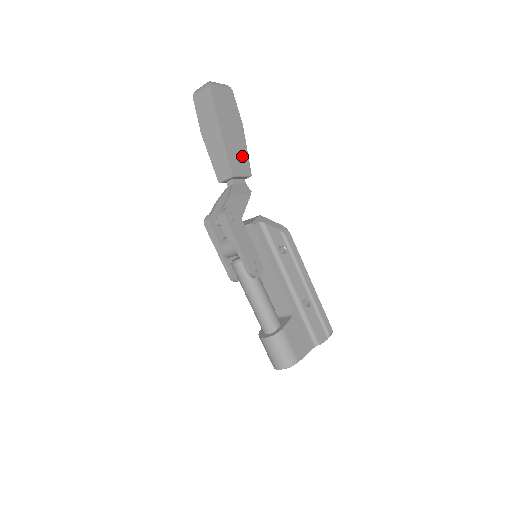
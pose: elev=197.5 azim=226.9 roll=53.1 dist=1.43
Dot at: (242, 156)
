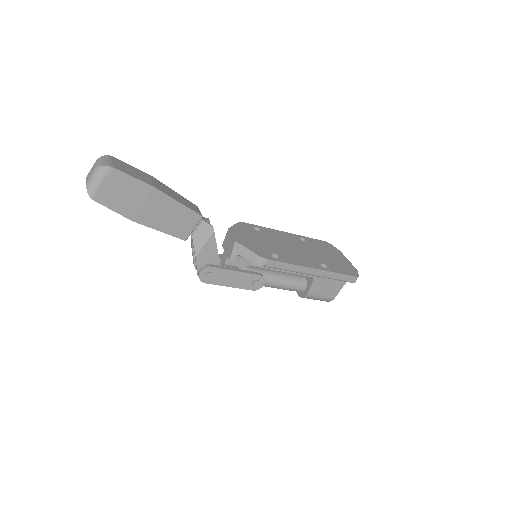
Dot at: (179, 214)
